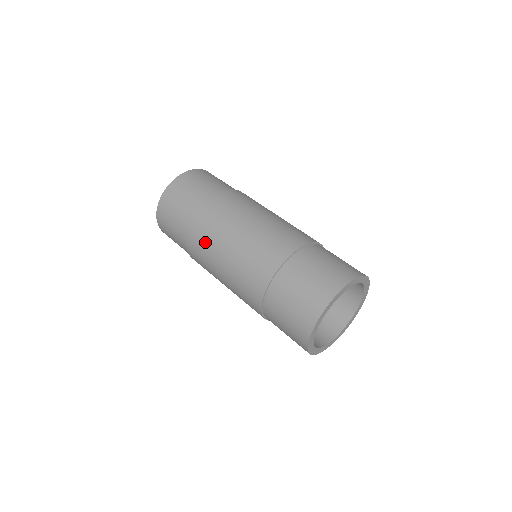
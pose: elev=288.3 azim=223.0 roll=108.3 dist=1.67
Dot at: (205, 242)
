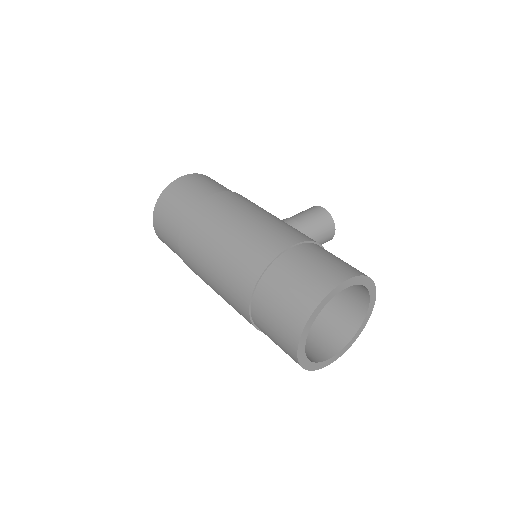
Dot at: occluded
